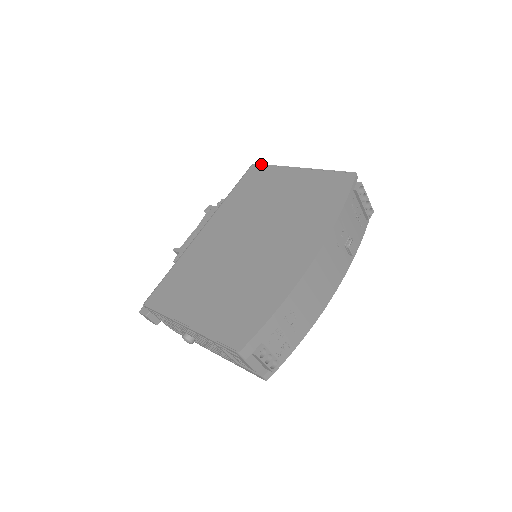
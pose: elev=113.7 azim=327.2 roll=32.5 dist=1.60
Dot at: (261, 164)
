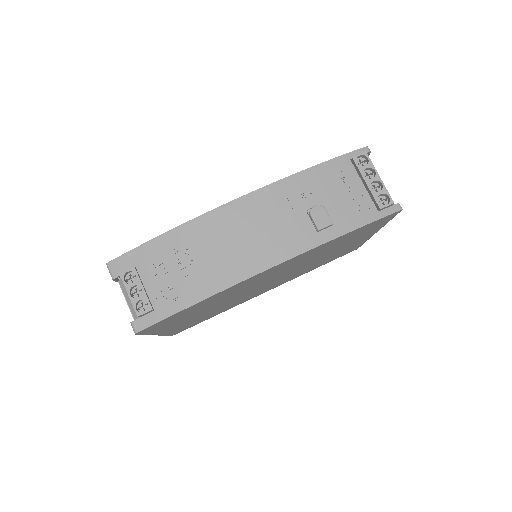
Dot at: occluded
